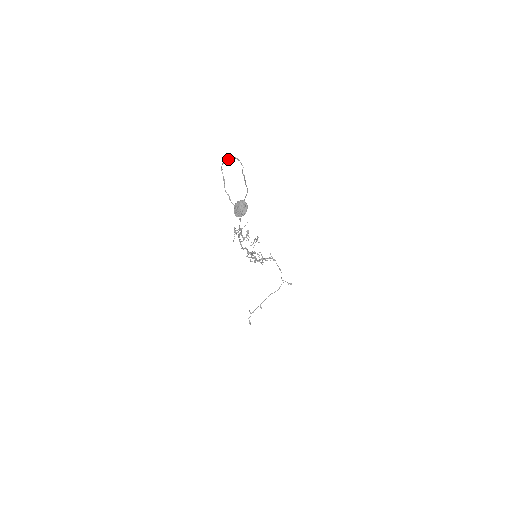
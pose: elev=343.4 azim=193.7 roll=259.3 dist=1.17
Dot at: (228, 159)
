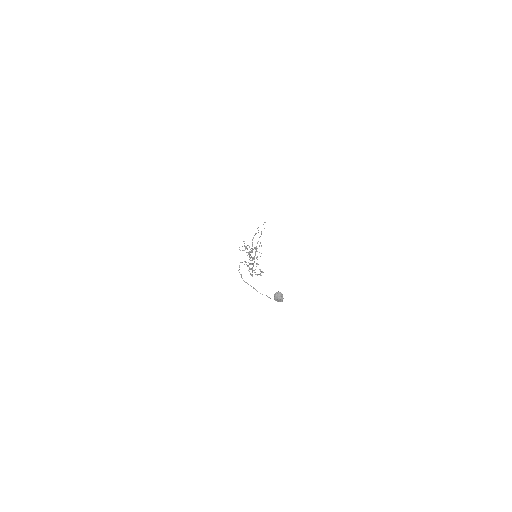
Dot at: (239, 269)
